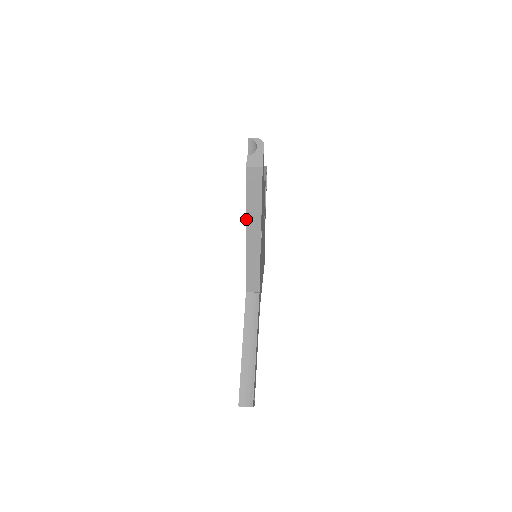
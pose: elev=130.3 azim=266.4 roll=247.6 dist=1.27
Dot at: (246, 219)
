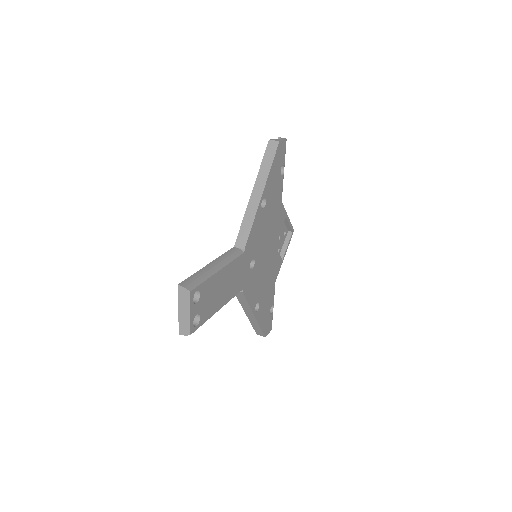
Dot at: (256, 179)
